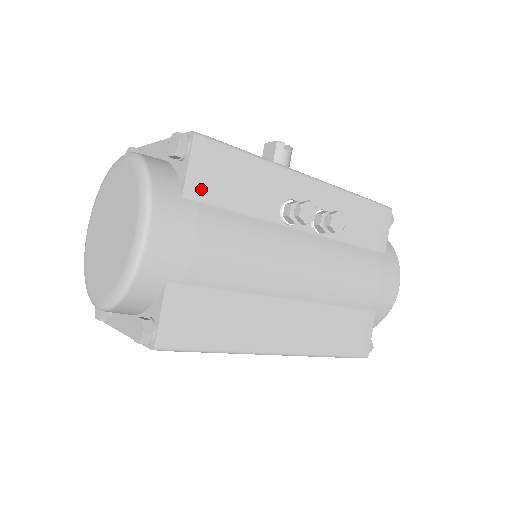
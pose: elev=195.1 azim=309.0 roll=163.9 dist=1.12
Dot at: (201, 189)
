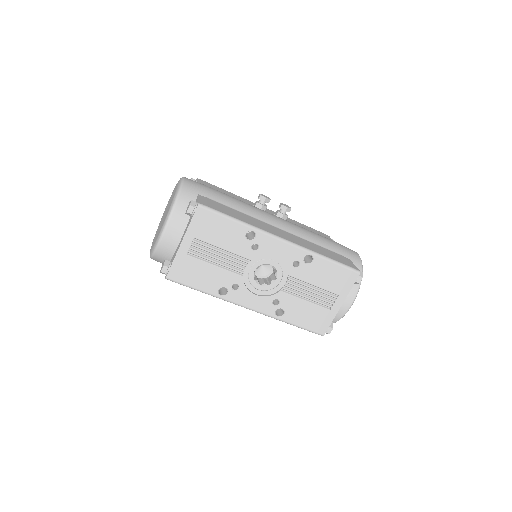
Dot at: occluded
